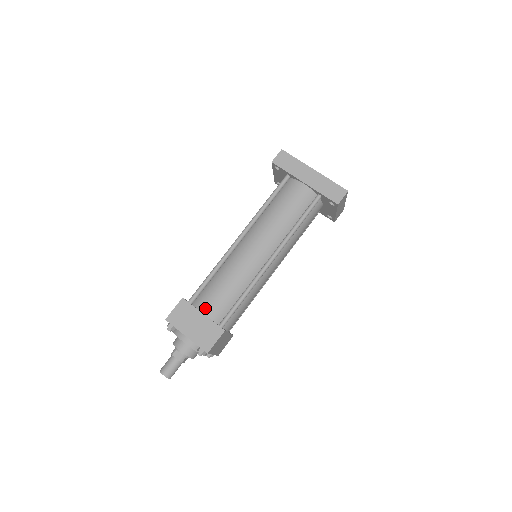
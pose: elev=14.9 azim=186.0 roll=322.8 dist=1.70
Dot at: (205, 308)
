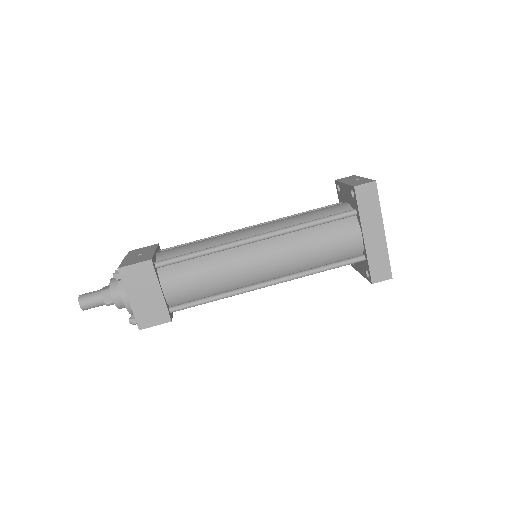
Dot at: (167, 285)
